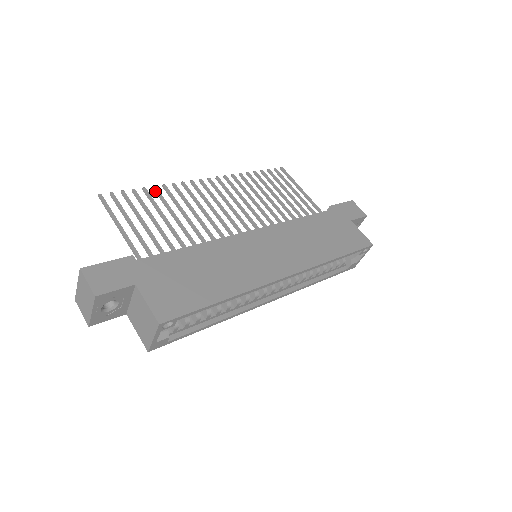
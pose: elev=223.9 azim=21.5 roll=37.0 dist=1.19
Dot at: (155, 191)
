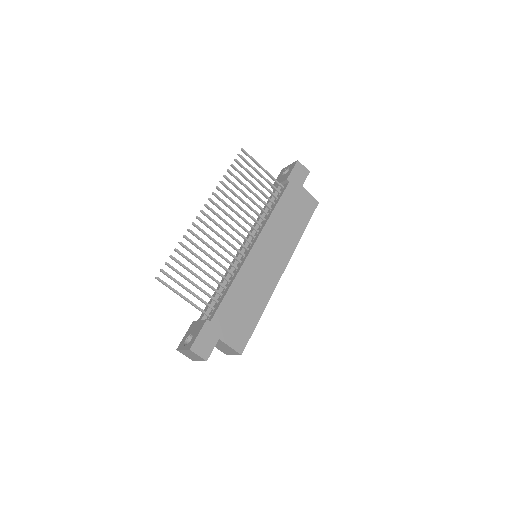
Dot at: (182, 246)
